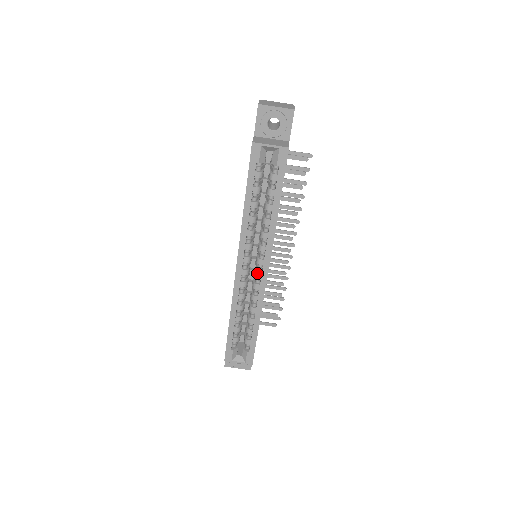
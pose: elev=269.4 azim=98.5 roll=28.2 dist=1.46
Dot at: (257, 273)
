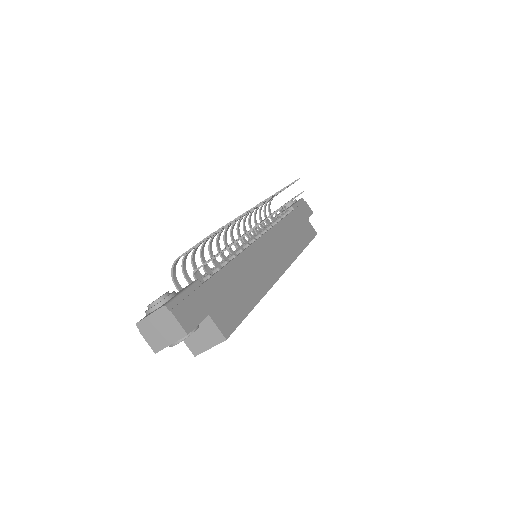
Dot at: occluded
